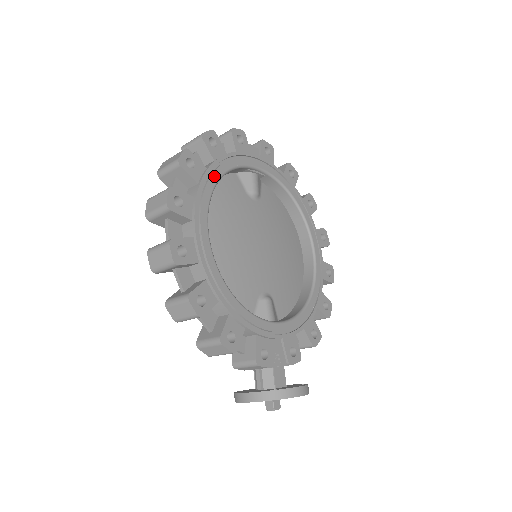
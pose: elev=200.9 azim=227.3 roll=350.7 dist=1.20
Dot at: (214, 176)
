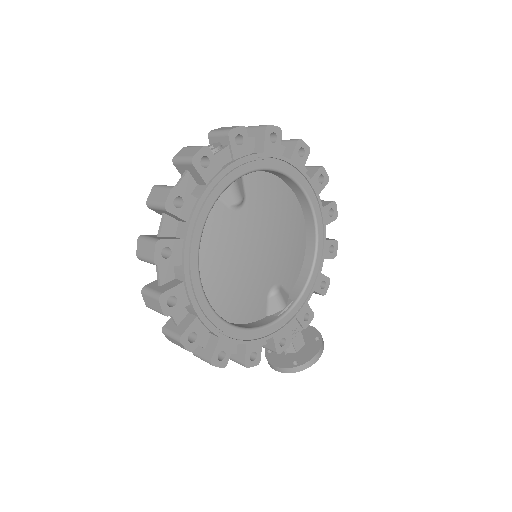
Dot at: (194, 244)
